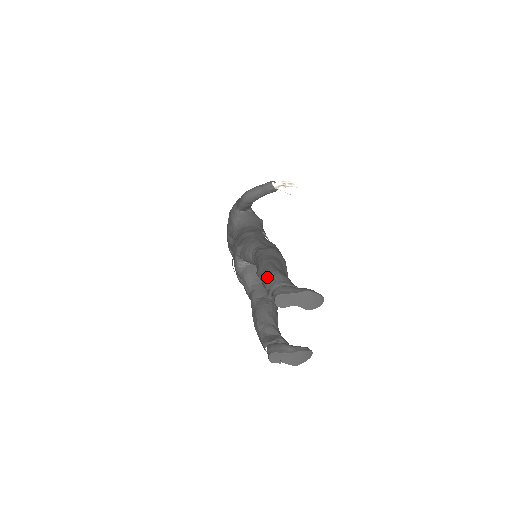
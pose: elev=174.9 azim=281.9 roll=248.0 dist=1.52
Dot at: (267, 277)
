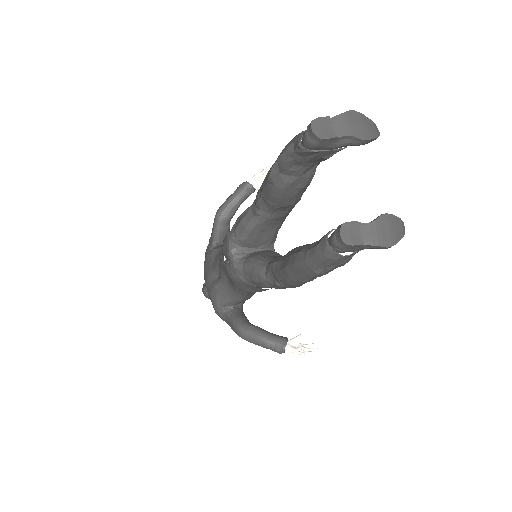
Dot at: (286, 145)
